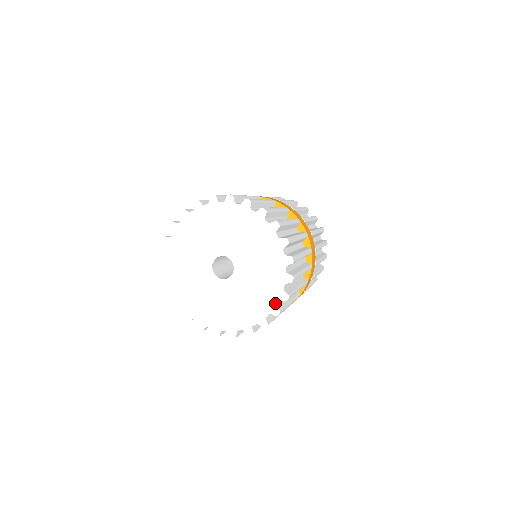
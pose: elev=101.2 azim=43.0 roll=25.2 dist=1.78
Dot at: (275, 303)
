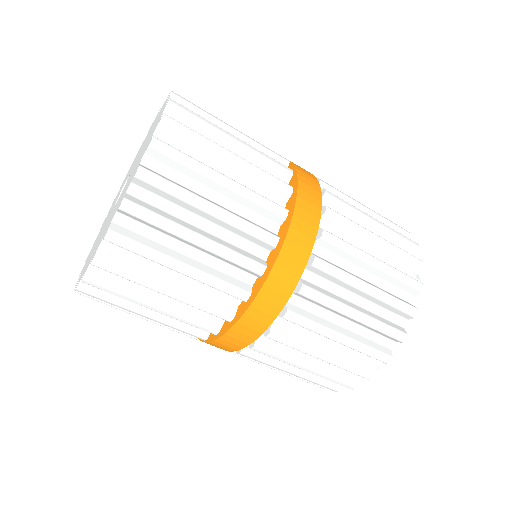
Dot at: (126, 190)
